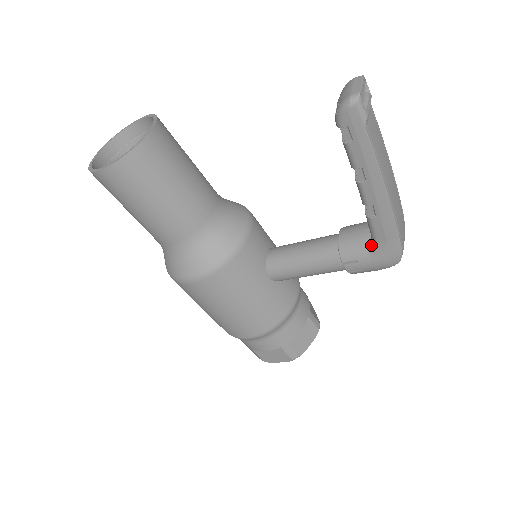
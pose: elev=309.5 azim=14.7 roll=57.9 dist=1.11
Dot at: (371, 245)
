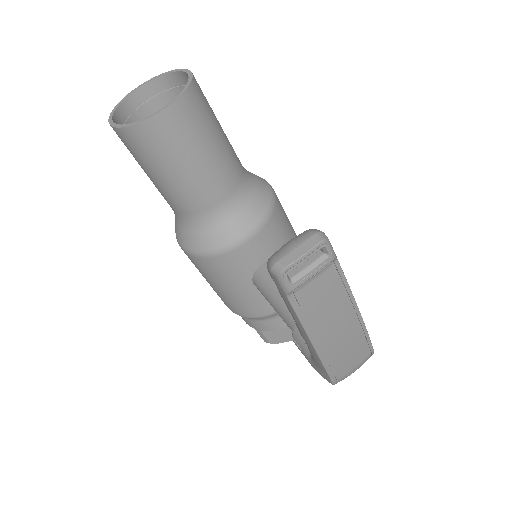
Dot at: occluded
